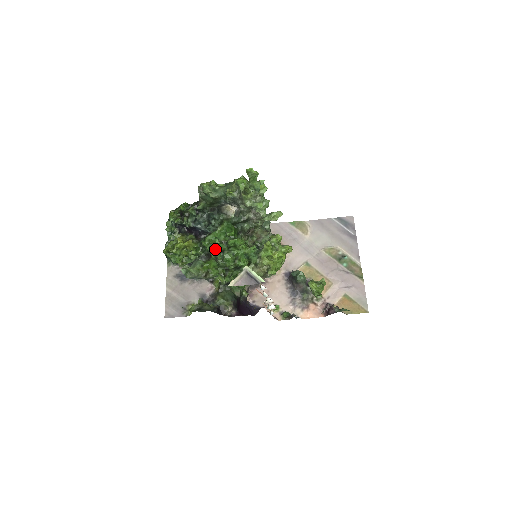
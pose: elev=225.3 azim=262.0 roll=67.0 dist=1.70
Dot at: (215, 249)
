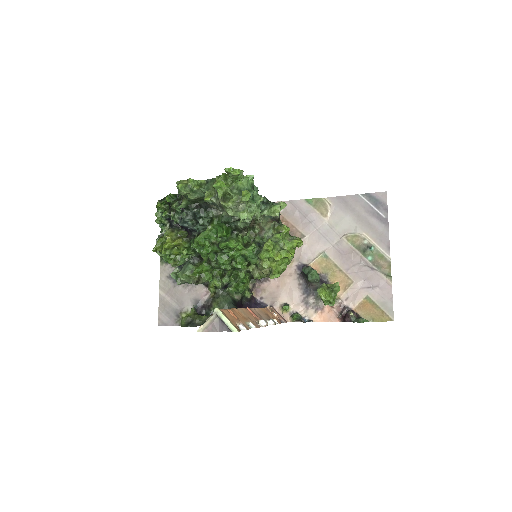
Dot at: (205, 252)
